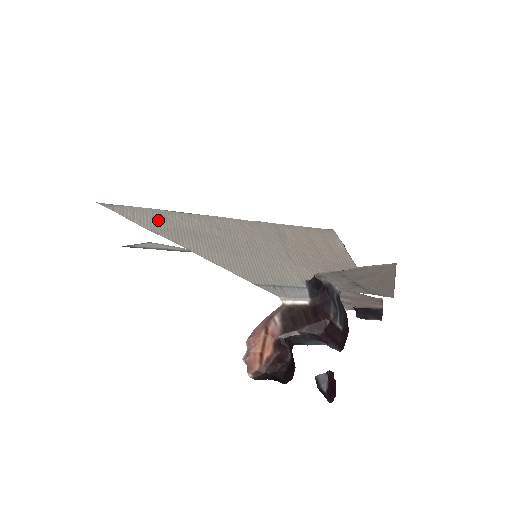
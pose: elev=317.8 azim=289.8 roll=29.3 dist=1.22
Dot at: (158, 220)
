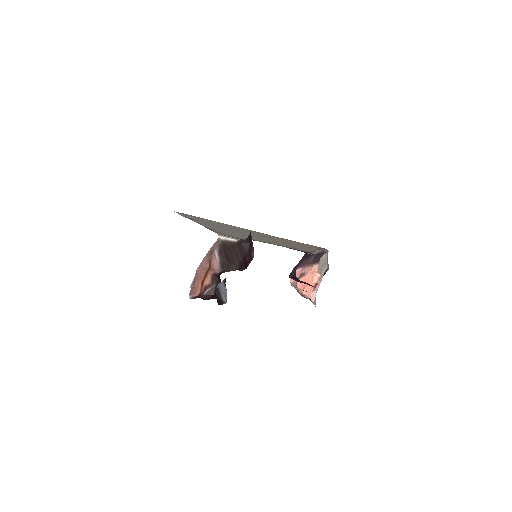
Dot at: (196, 218)
